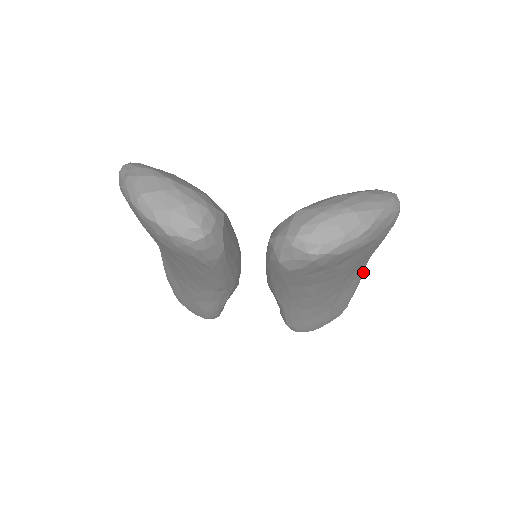
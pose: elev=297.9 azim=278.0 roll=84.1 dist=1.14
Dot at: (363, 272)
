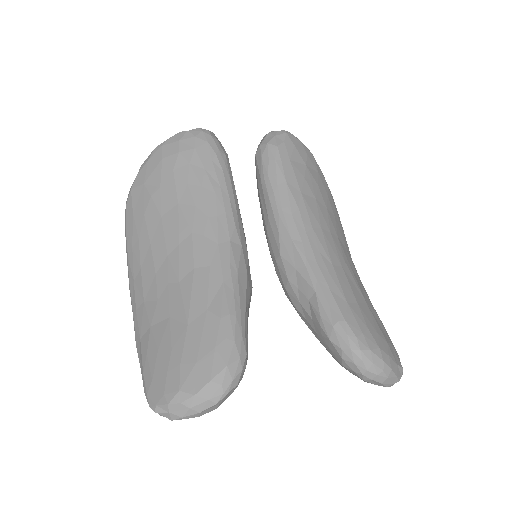
Dot at: occluded
